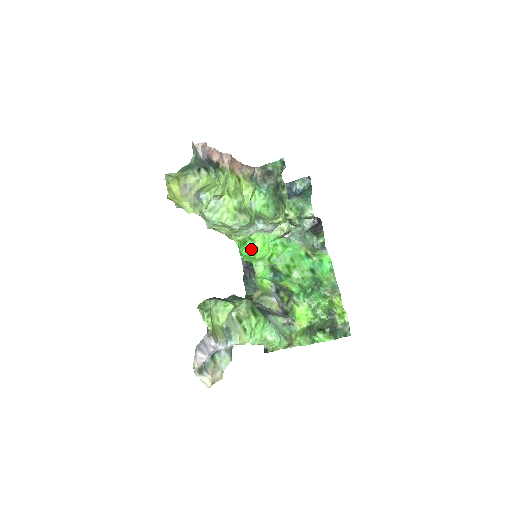
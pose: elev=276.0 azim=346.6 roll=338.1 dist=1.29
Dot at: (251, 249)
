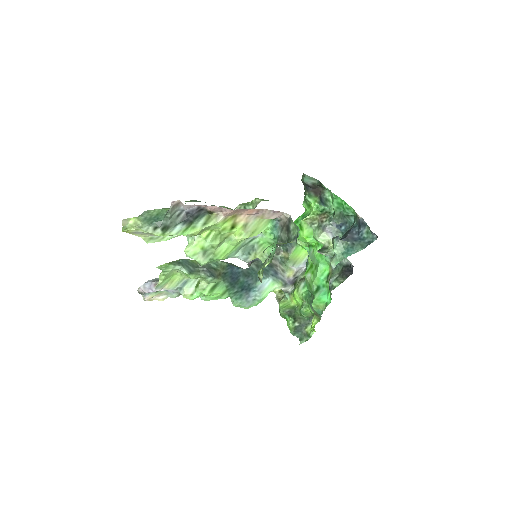
Dot at: occluded
